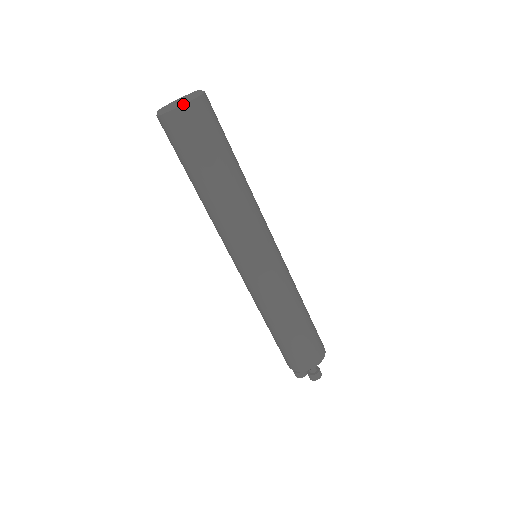
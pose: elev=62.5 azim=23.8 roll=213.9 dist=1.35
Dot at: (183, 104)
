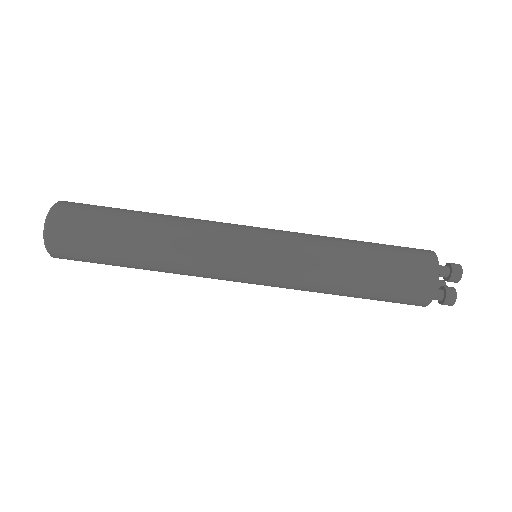
Dot at: (50, 210)
